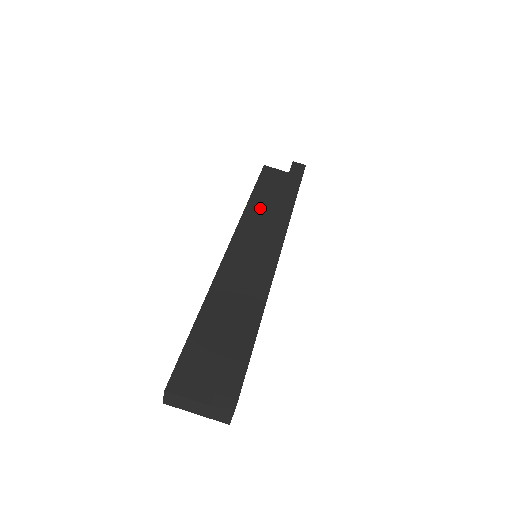
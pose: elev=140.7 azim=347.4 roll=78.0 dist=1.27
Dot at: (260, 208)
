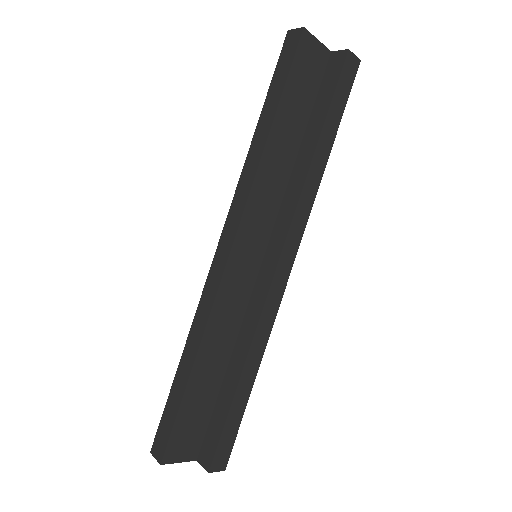
Dot at: (278, 158)
